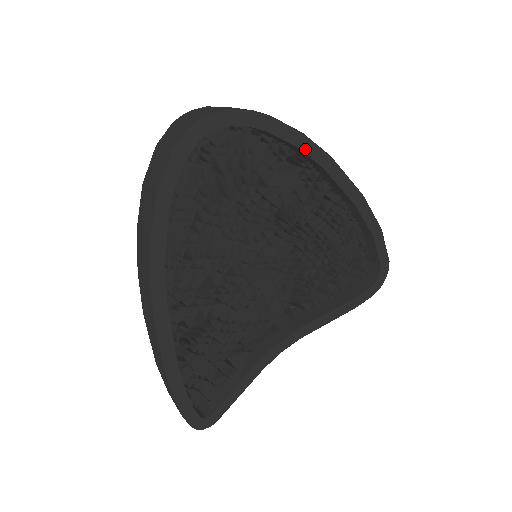
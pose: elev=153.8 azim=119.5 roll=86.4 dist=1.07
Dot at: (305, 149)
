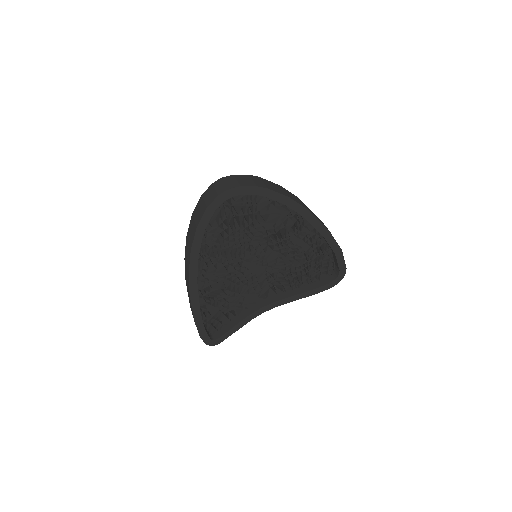
Dot at: (290, 205)
